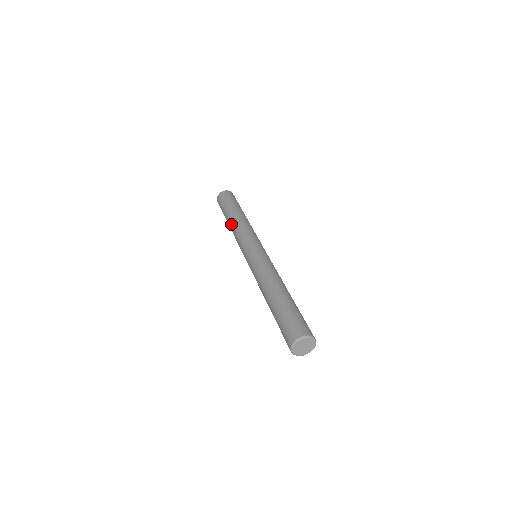
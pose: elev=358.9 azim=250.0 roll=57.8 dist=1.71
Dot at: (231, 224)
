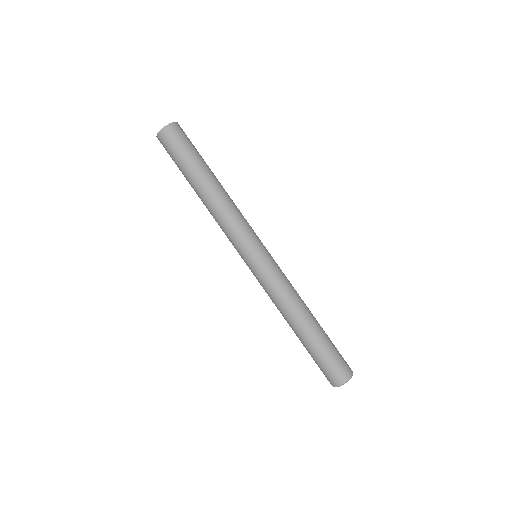
Dot at: (207, 201)
